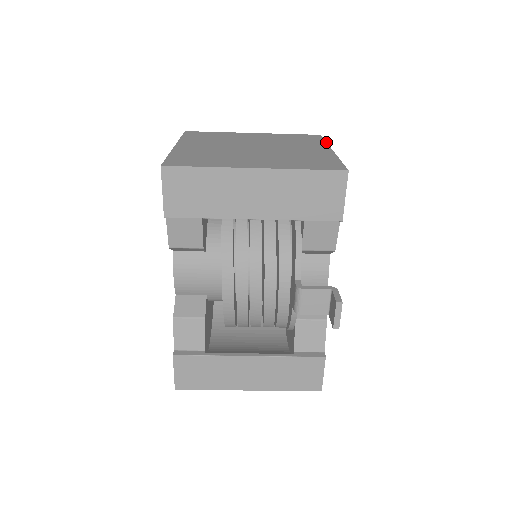
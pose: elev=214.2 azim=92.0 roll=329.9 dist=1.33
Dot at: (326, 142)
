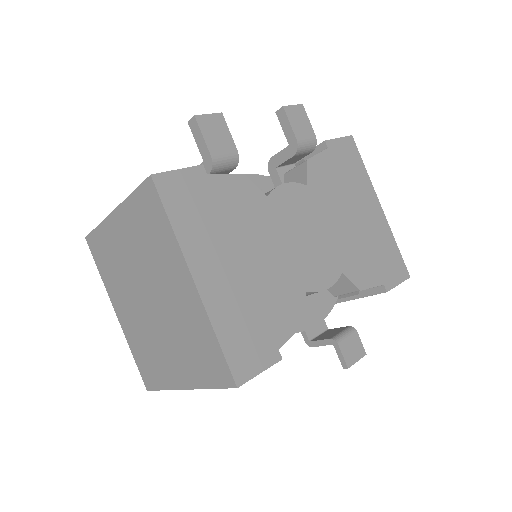
Dot at: (173, 233)
